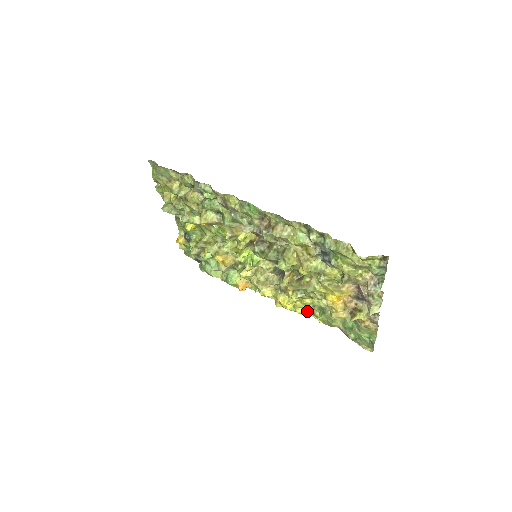
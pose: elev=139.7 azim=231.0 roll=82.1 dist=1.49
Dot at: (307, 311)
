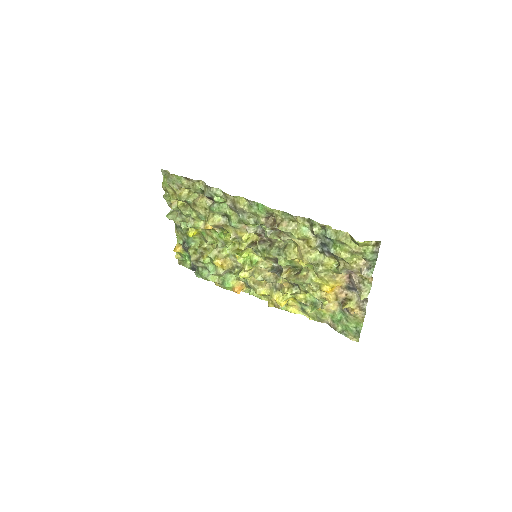
Dot at: (298, 309)
